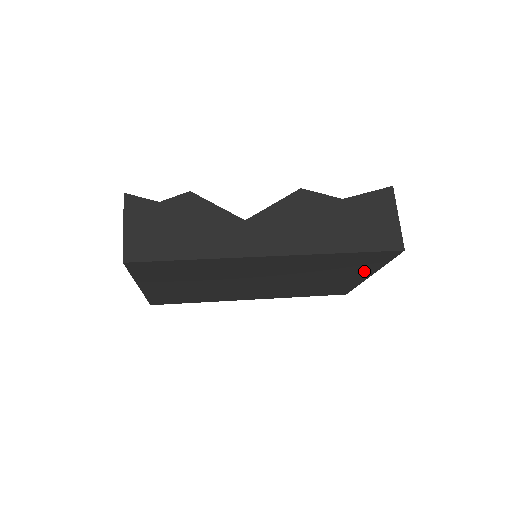
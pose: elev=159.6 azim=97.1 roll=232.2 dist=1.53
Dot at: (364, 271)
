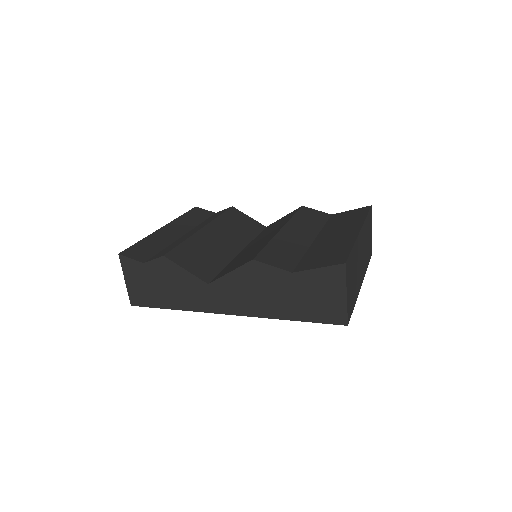
Dot at: occluded
